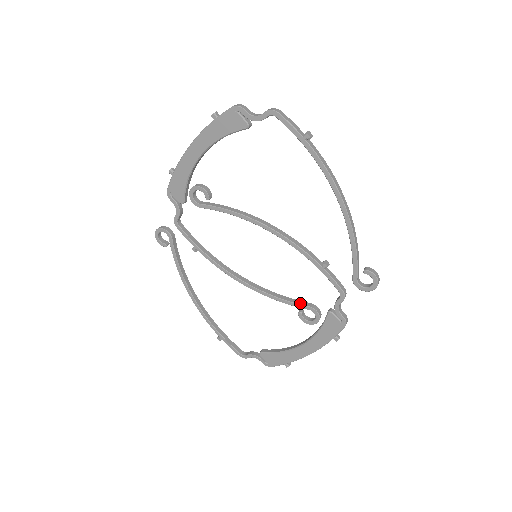
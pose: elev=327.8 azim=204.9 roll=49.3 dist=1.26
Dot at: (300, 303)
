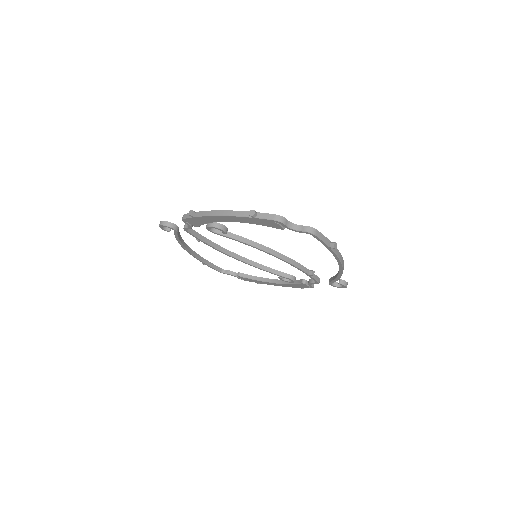
Dot at: (282, 275)
